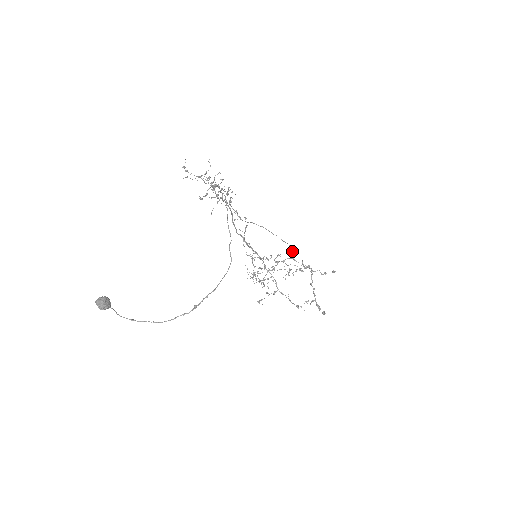
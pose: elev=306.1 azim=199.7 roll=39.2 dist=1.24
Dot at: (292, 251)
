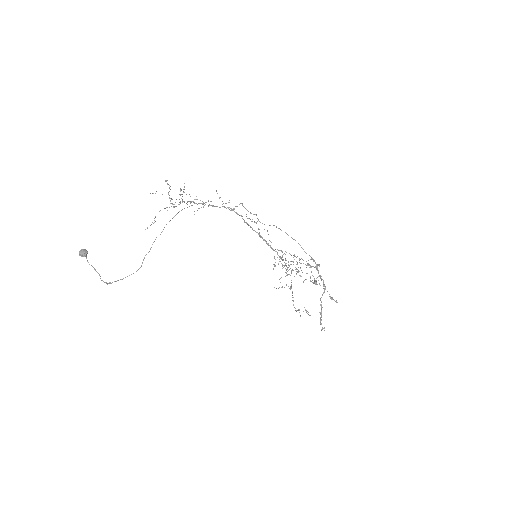
Dot at: occluded
